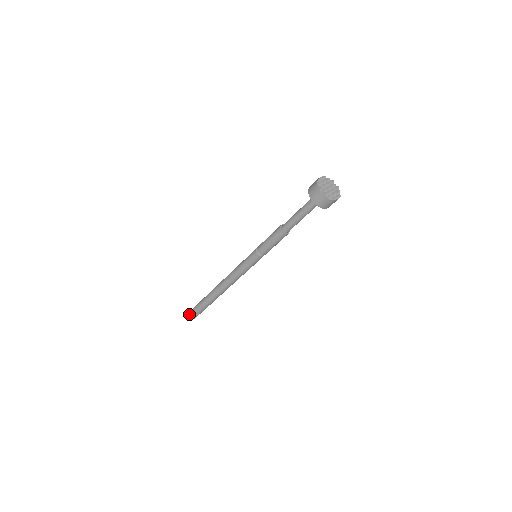
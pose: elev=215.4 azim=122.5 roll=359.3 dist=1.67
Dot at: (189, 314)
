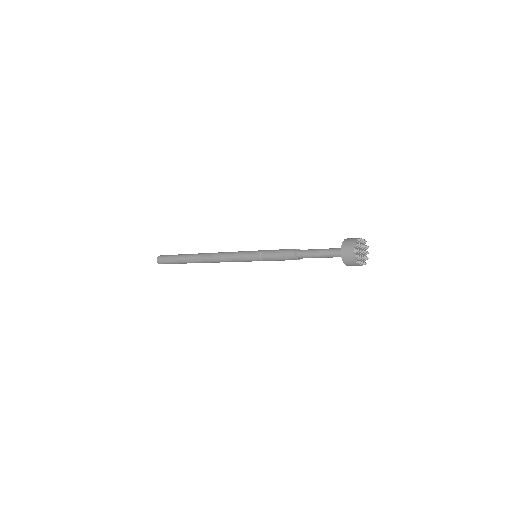
Dot at: (162, 255)
